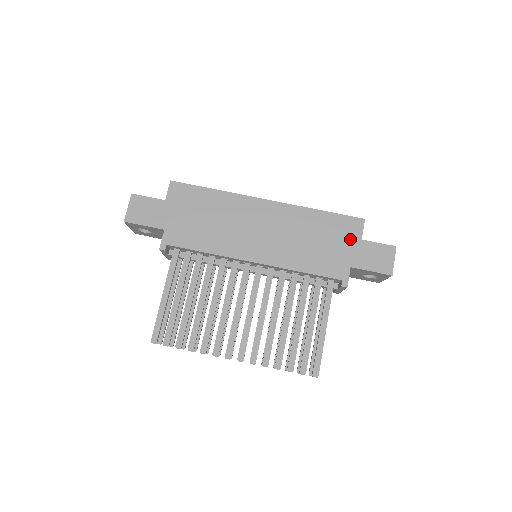
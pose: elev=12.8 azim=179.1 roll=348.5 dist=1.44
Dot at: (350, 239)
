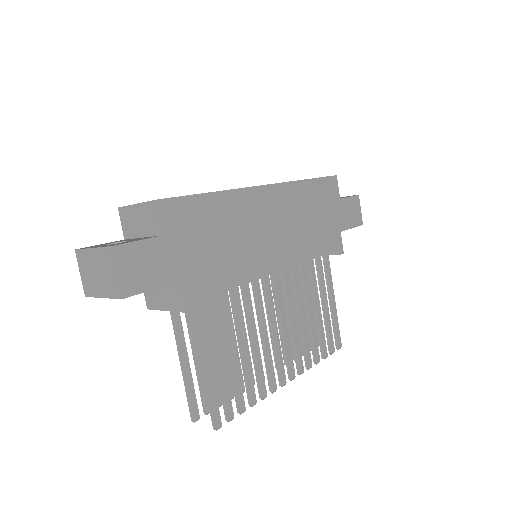
Dot at: (334, 202)
